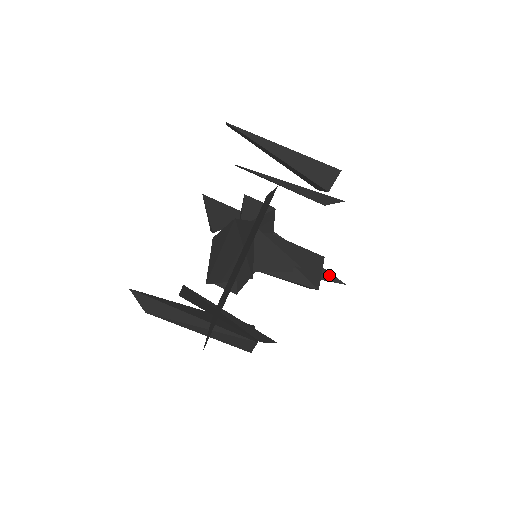
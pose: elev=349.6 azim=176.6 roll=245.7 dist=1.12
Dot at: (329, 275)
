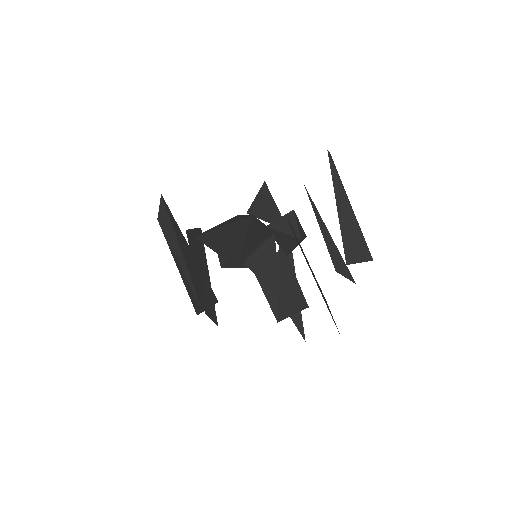
Dot at: (300, 322)
